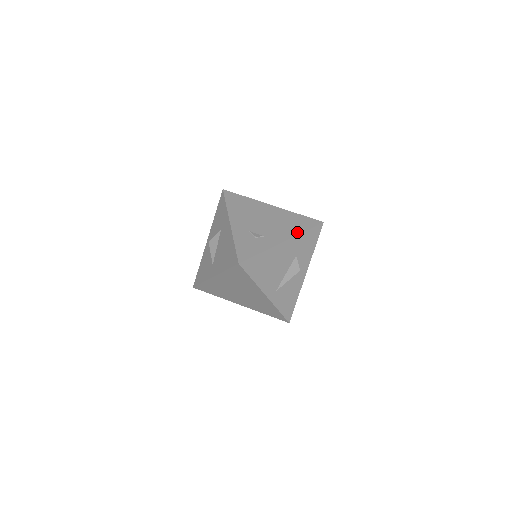
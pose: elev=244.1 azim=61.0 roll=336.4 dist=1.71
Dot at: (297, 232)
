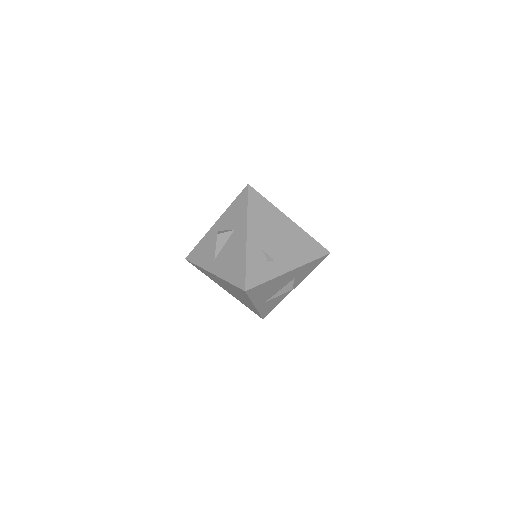
Dot at: (305, 261)
